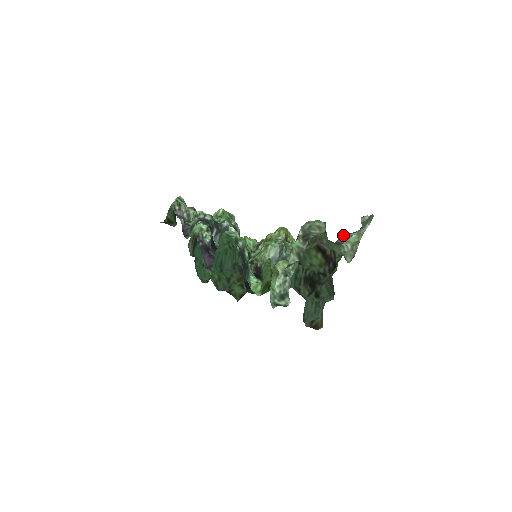
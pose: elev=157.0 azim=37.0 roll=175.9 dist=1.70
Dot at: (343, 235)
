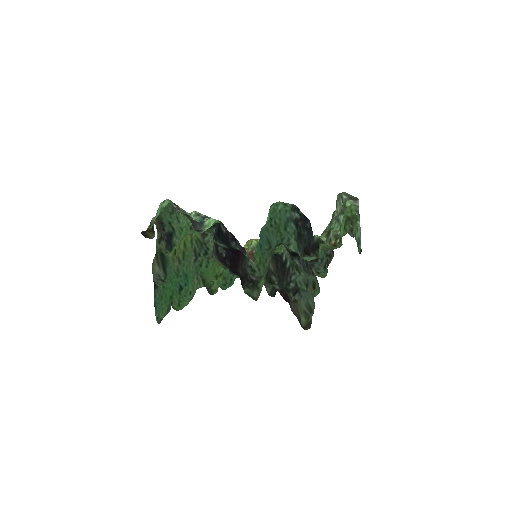
Dot at: occluded
